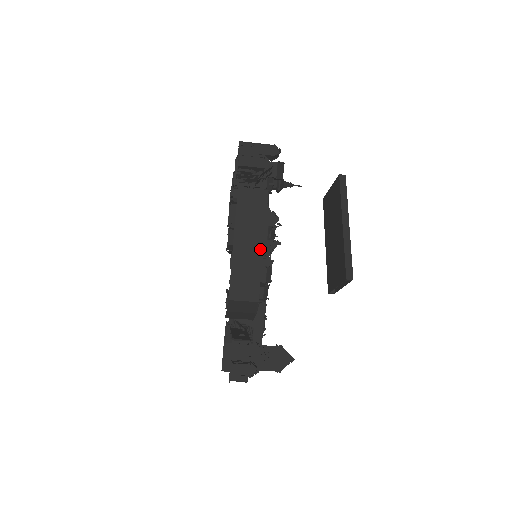
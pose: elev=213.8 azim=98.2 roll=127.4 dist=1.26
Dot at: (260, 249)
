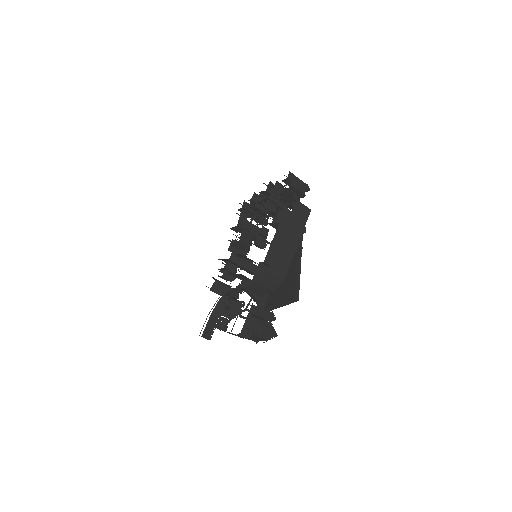
Dot at: (295, 246)
